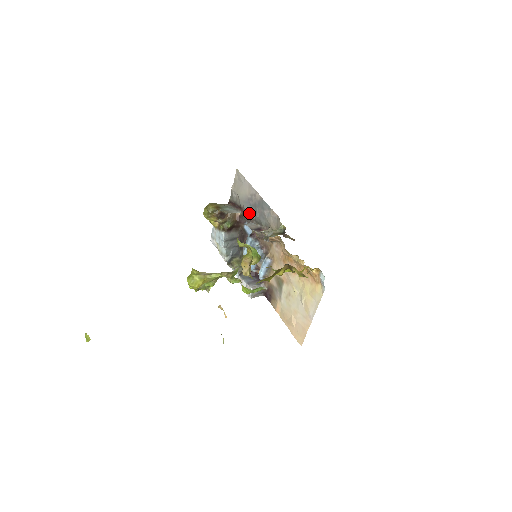
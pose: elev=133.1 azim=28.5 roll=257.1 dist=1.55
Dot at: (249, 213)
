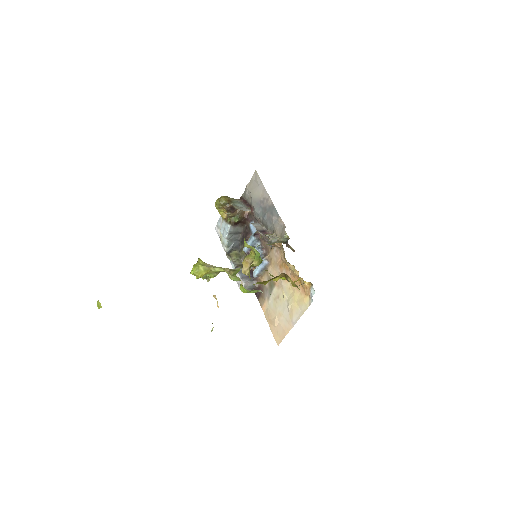
Dot at: (258, 214)
